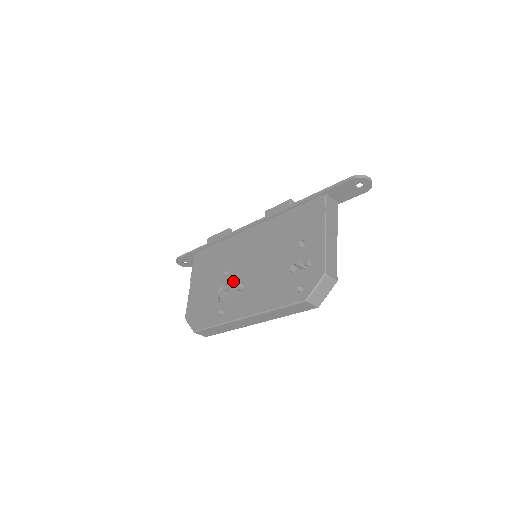
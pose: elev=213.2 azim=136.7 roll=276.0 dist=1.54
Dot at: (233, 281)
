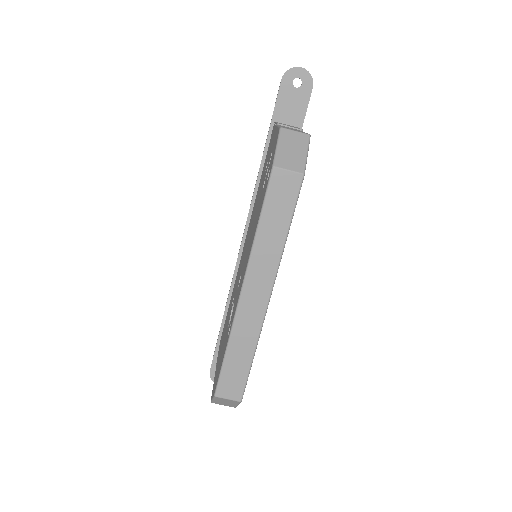
Dot at: occluded
